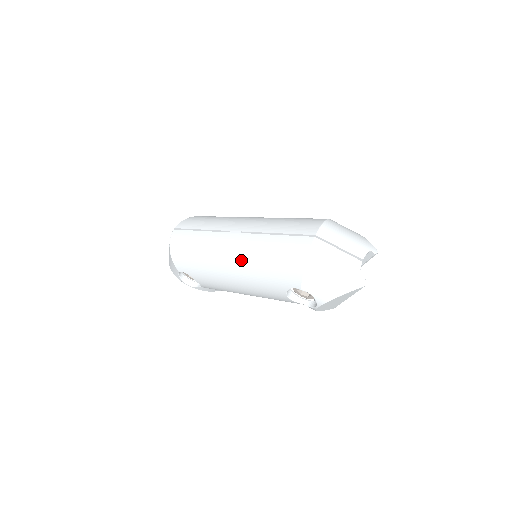
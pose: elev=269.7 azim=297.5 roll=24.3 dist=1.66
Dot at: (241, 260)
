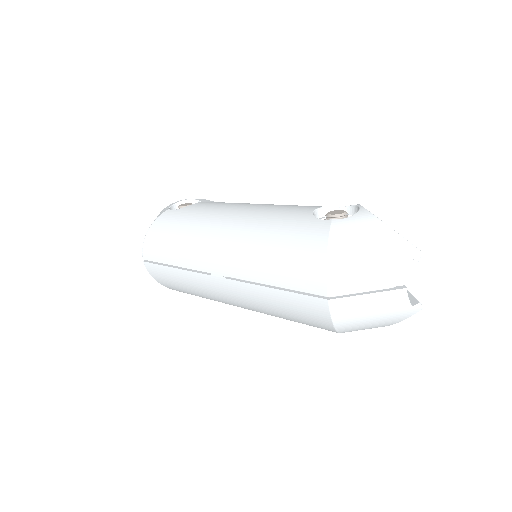
Dot at: (248, 307)
